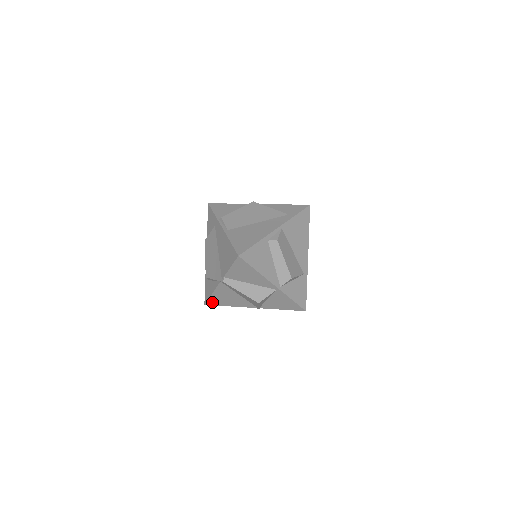
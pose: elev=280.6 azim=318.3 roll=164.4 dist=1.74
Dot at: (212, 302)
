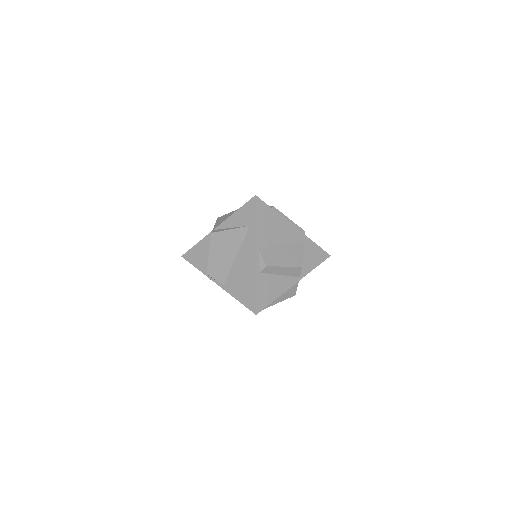
Dot at: occluded
